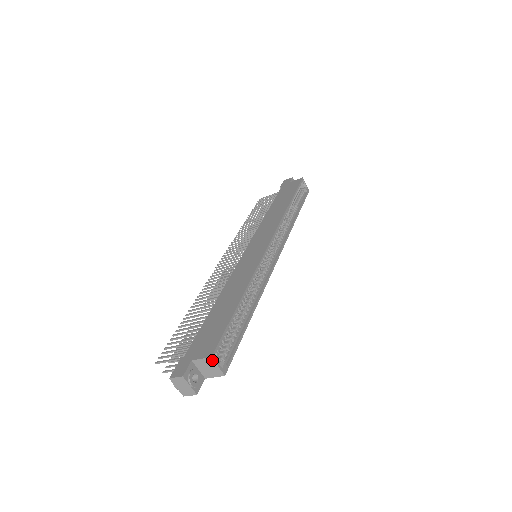
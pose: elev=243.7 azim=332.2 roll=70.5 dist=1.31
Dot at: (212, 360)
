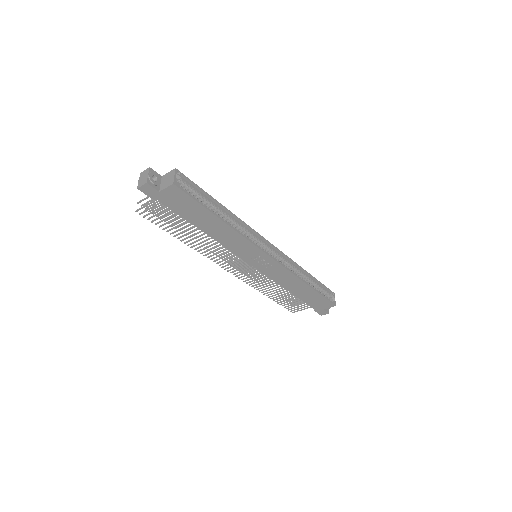
Dot at: (174, 171)
